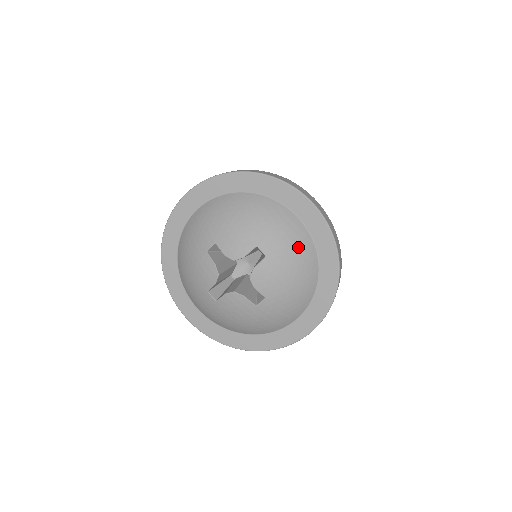
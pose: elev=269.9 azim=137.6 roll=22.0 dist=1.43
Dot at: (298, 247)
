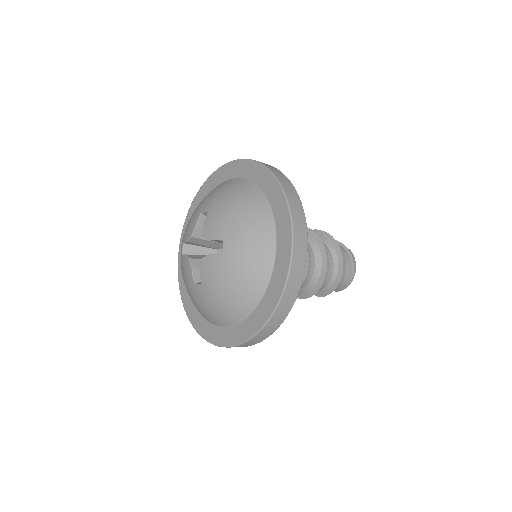
Dot at: (251, 272)
